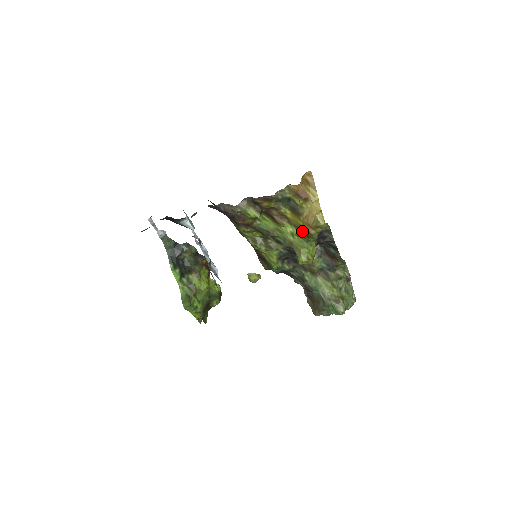
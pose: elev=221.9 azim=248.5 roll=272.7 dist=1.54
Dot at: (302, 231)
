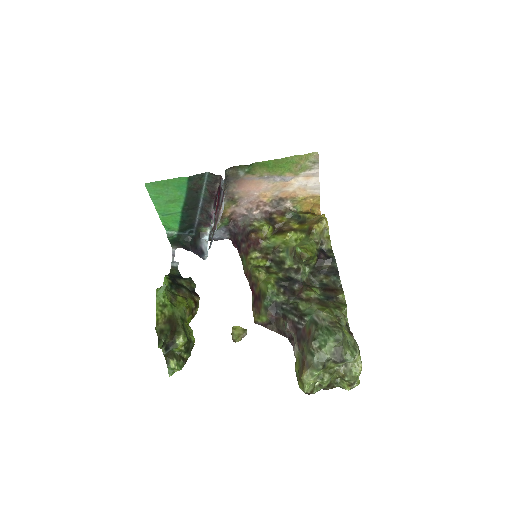
Dot at: (305, 232)
